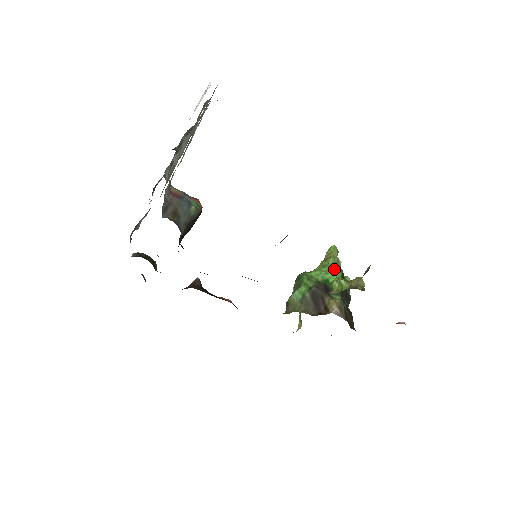
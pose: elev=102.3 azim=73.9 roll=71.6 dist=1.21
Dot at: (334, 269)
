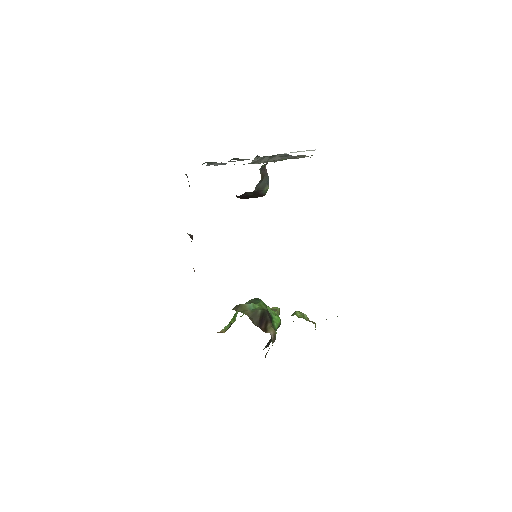
Dot at: (278, 317)
